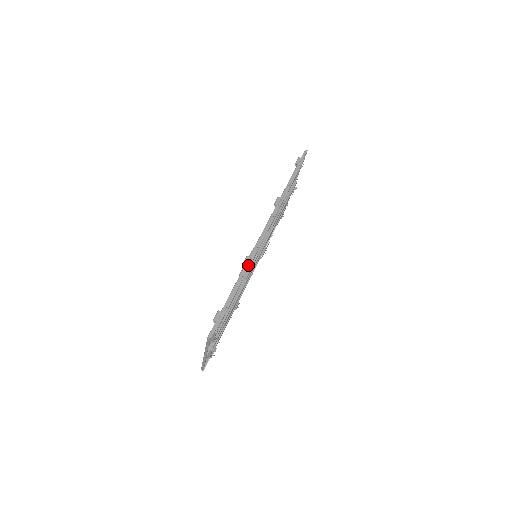
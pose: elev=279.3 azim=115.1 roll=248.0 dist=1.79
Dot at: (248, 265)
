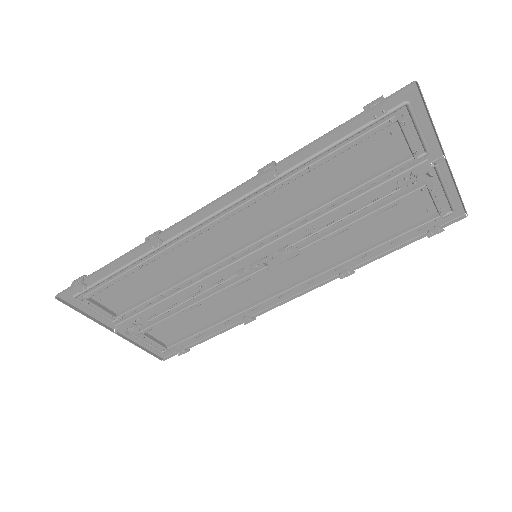
Dot at: (147, 242)
